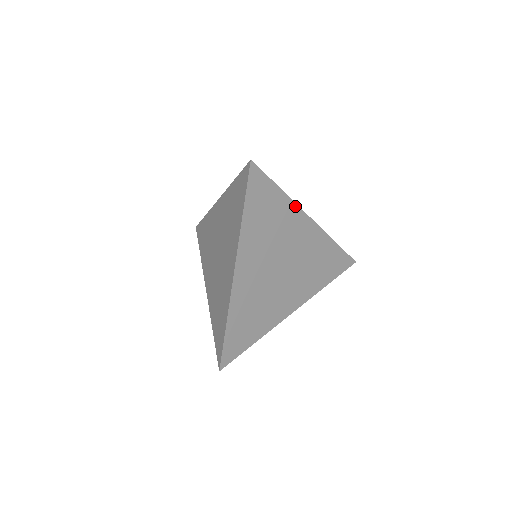
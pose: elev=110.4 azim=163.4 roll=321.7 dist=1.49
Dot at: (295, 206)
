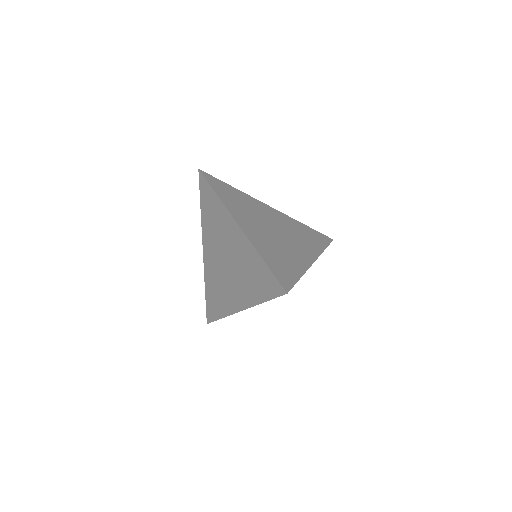
Dot at: (251, 197)
